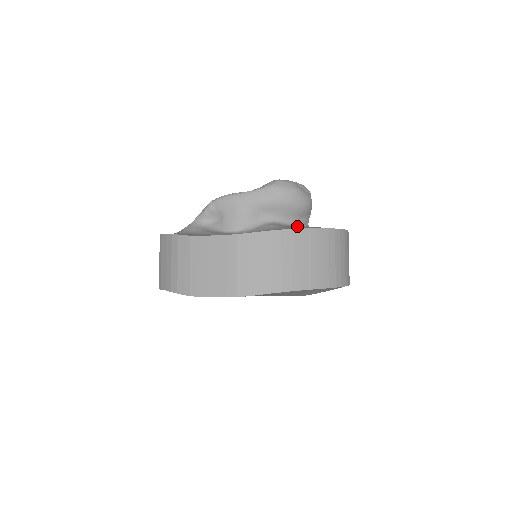
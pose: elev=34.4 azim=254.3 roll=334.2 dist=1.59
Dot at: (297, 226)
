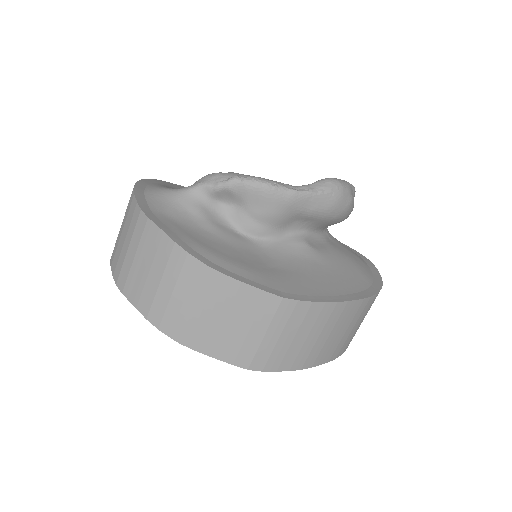
Dot at: (330, 252)
